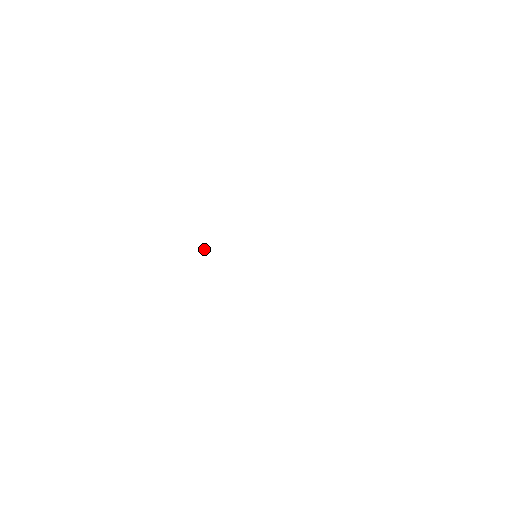
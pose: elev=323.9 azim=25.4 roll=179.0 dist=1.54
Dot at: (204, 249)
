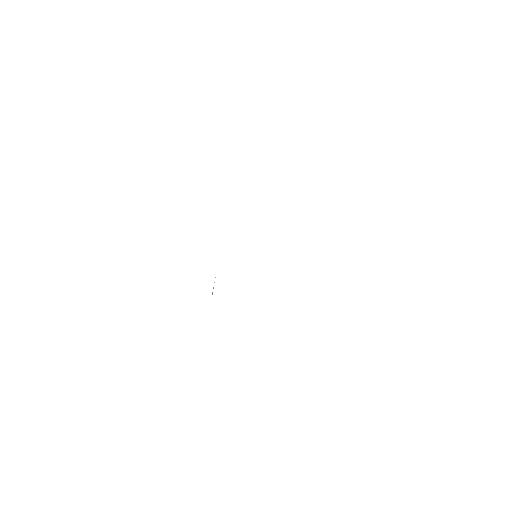
Dot at: occluded
